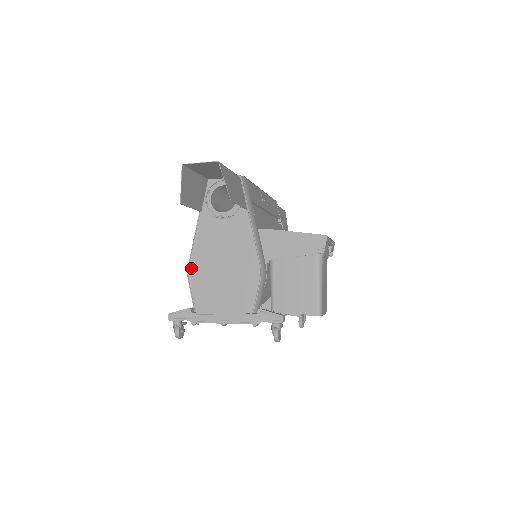
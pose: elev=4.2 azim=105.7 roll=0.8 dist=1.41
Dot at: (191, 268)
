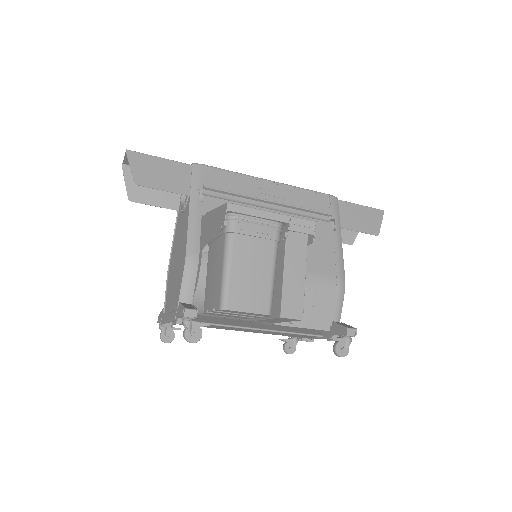
Dot at: (169, 268)
